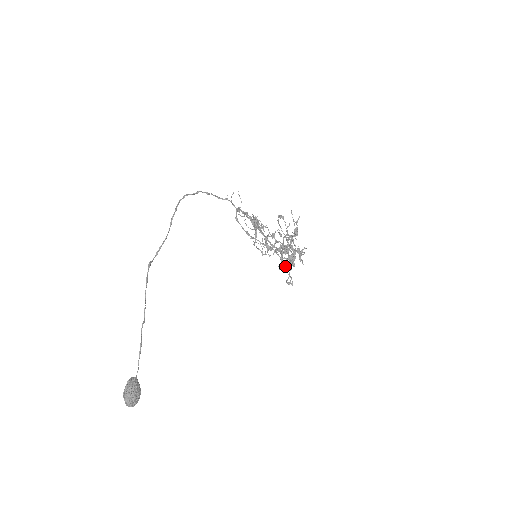
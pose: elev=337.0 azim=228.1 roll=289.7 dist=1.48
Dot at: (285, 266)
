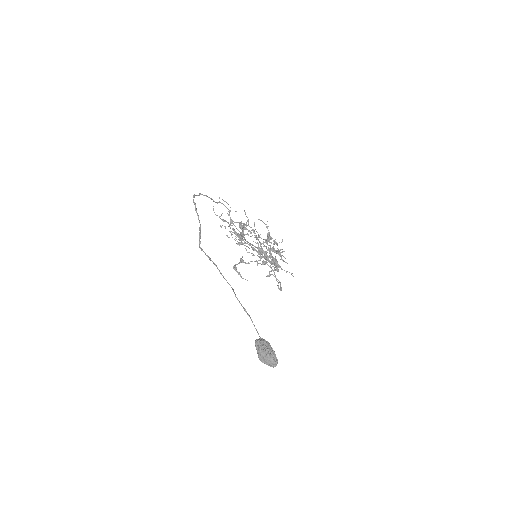
Dot at: occluded
